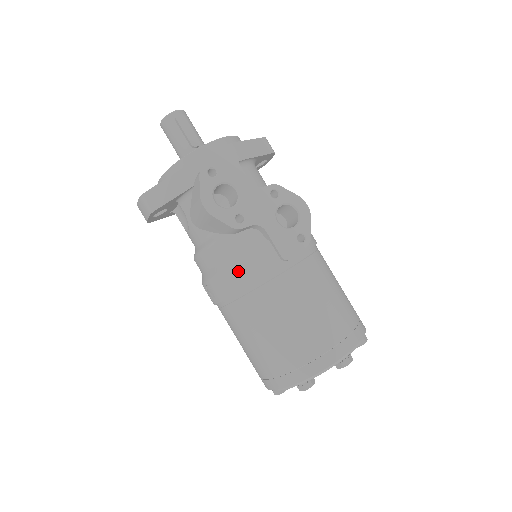
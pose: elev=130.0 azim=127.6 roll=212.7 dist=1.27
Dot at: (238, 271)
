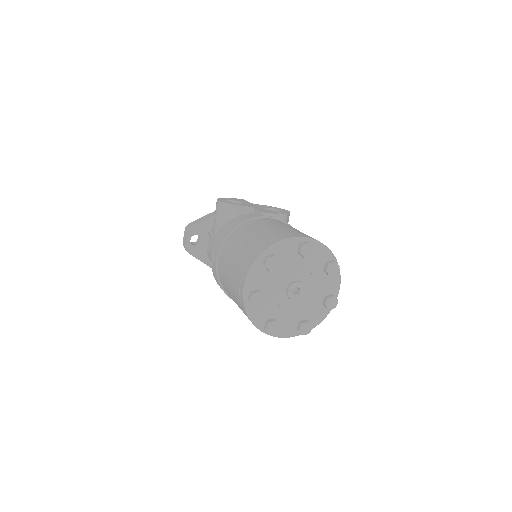
Dot at: (232, 223)
